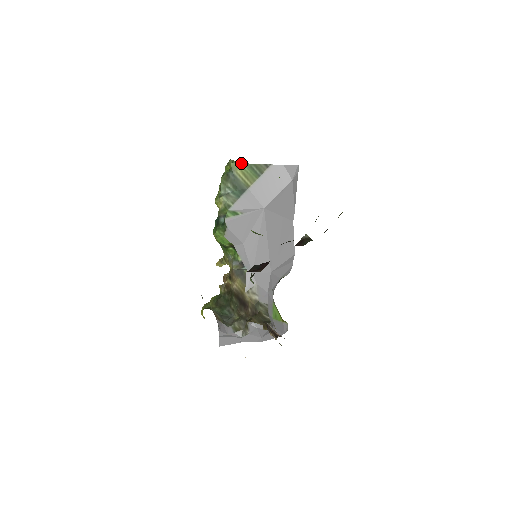
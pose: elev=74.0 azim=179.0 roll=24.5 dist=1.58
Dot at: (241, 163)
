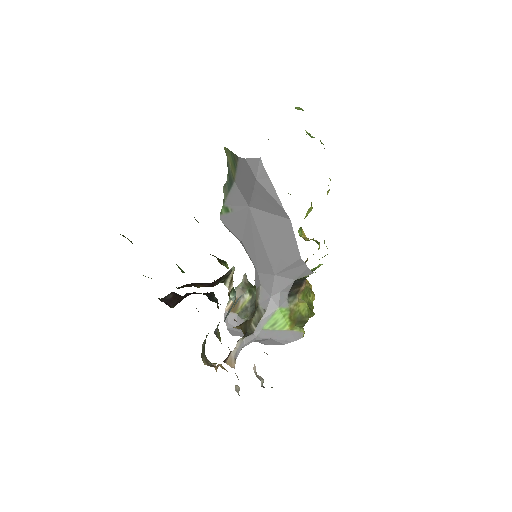
Dot at: (228, 149)
